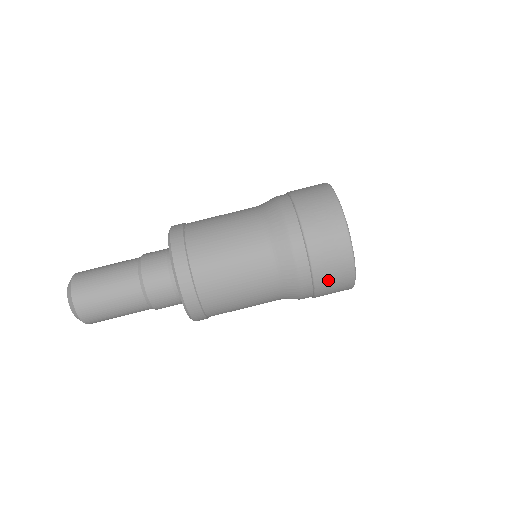
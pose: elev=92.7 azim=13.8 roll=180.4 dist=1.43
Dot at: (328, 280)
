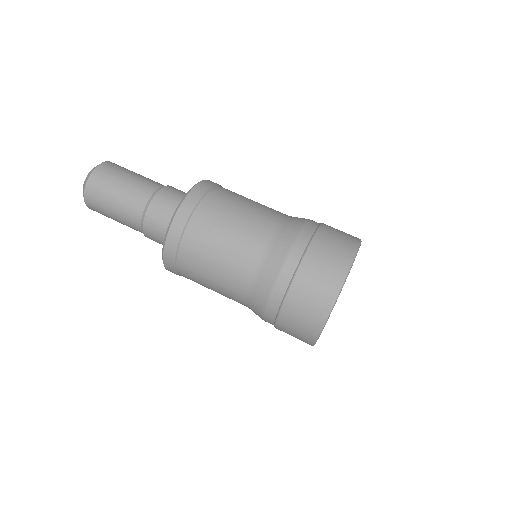
Dot at: (314, 272)
